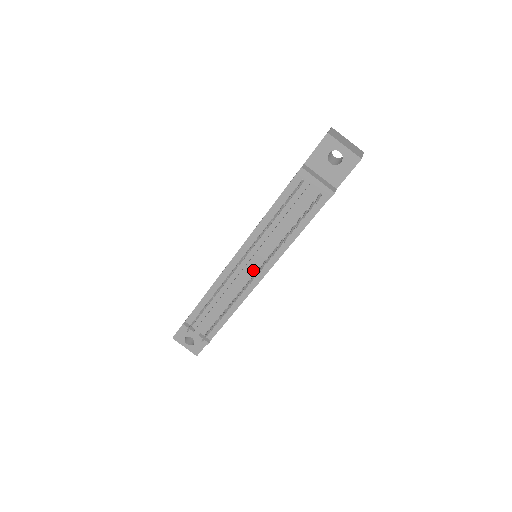
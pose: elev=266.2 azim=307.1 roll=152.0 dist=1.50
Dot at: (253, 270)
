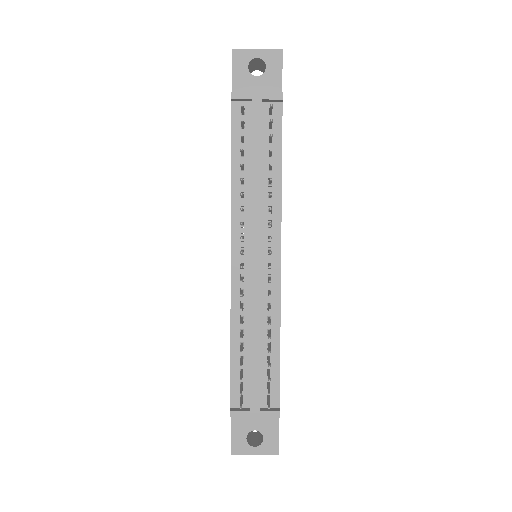
Dot at: (263, 259)
